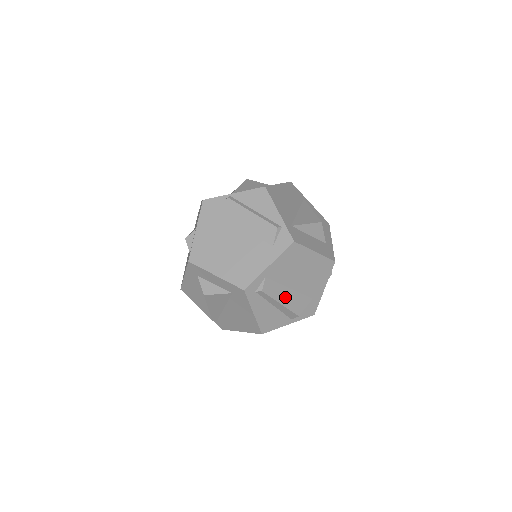
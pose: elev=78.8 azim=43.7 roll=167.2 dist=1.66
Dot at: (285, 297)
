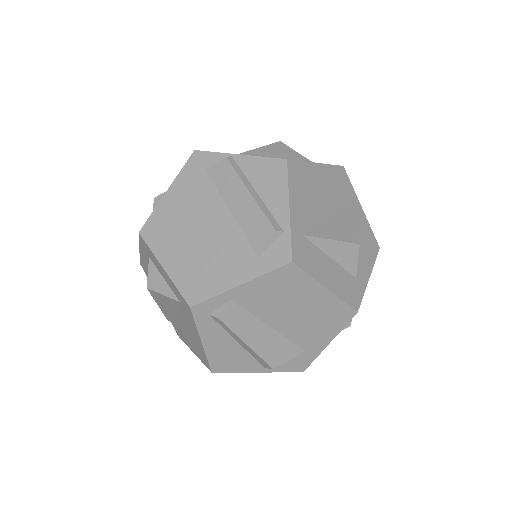
Dot at: (258, 337)
